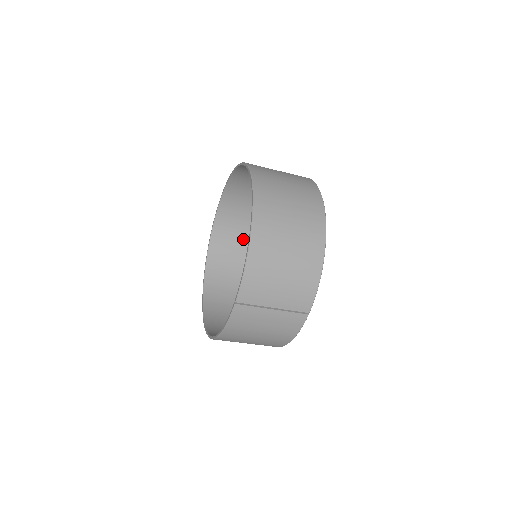
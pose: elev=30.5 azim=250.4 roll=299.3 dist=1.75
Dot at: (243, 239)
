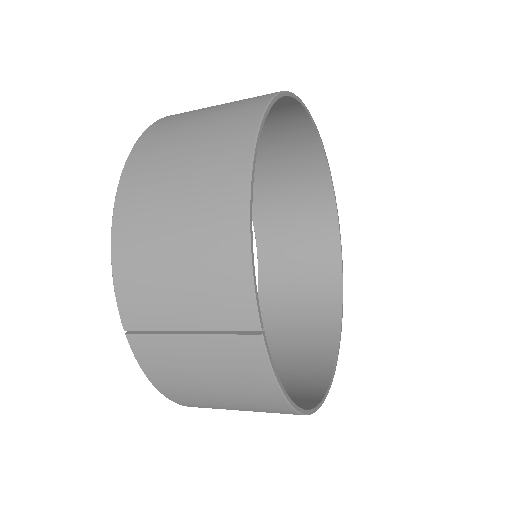
Dot at: (304, 245)
